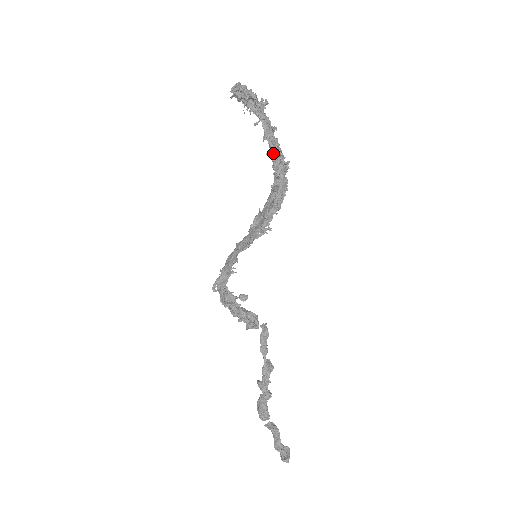
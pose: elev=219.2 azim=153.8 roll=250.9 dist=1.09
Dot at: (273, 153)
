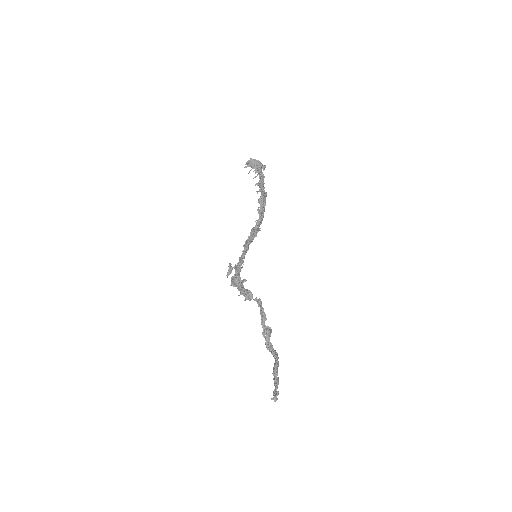
Dot at: (260, 191)
